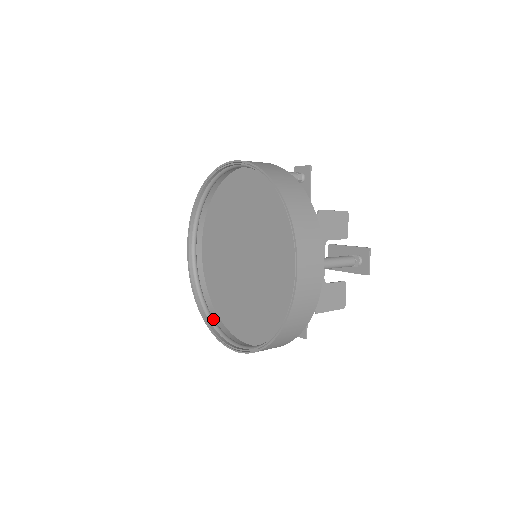
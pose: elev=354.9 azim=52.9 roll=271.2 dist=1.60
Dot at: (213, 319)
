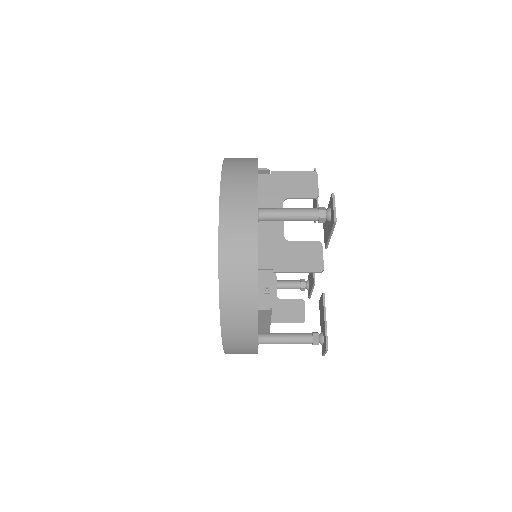
Dot at: occluded
